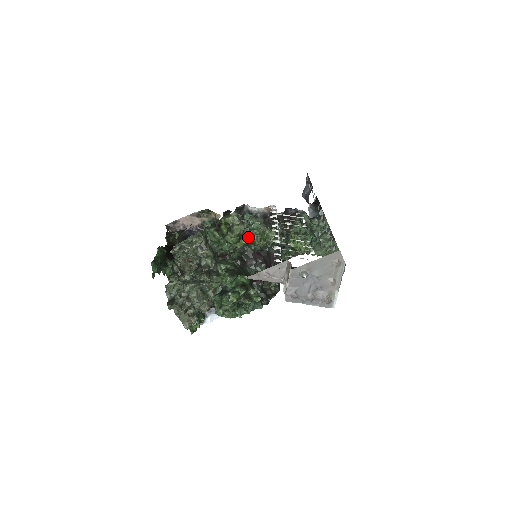
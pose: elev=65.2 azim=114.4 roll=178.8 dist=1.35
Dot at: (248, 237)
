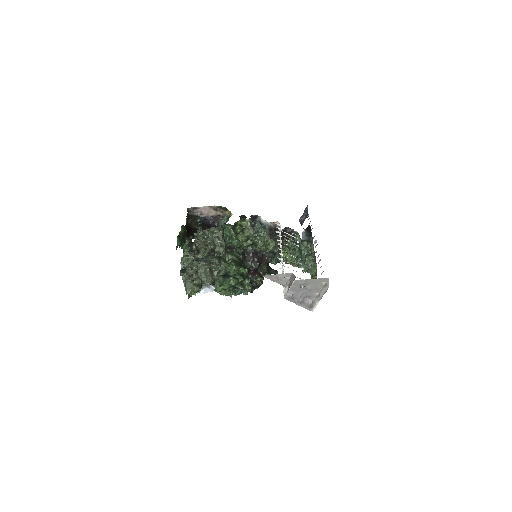
Dot at: (254, 240)
